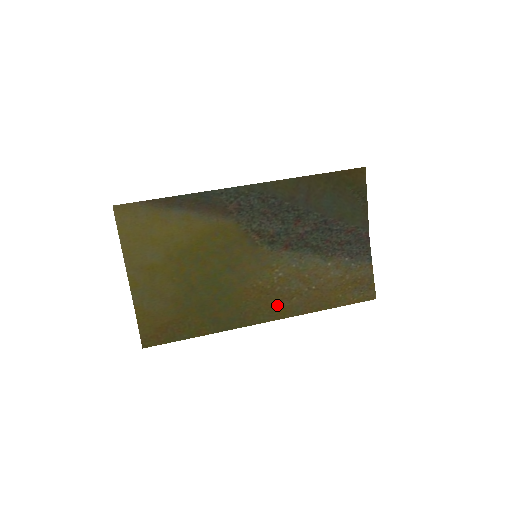
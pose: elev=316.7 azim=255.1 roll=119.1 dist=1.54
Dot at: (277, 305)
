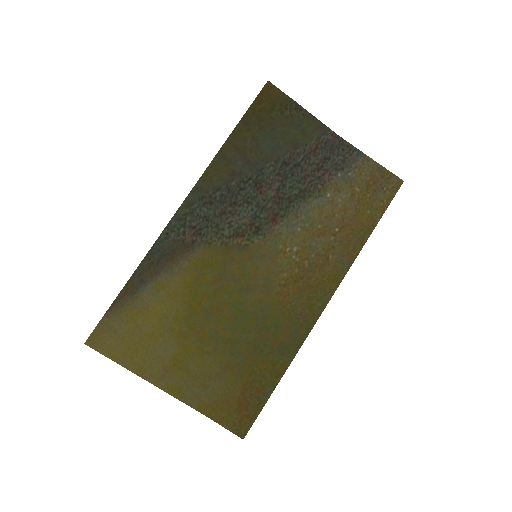
Dot at: (321, 279)
